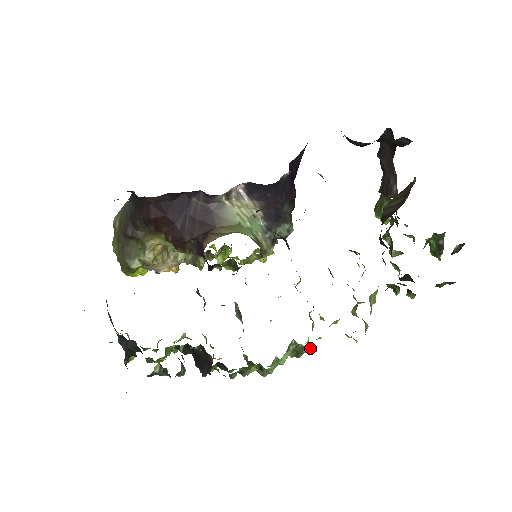
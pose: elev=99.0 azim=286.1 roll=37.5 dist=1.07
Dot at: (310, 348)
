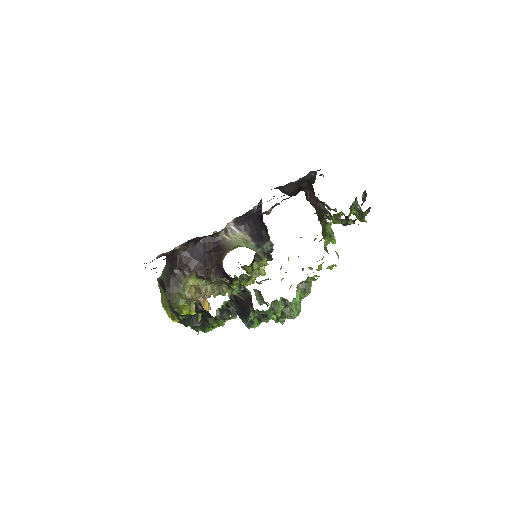
Dot at: (311, 285)
